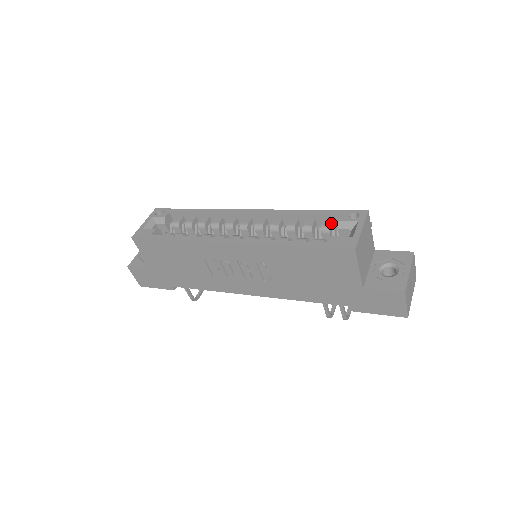
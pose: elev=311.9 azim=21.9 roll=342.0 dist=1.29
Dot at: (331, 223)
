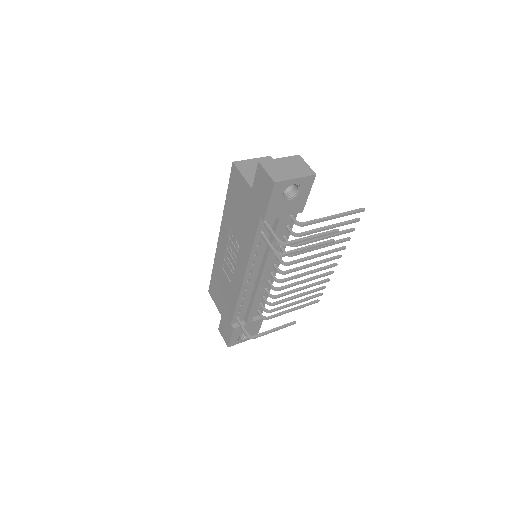
Dot at: occluded
